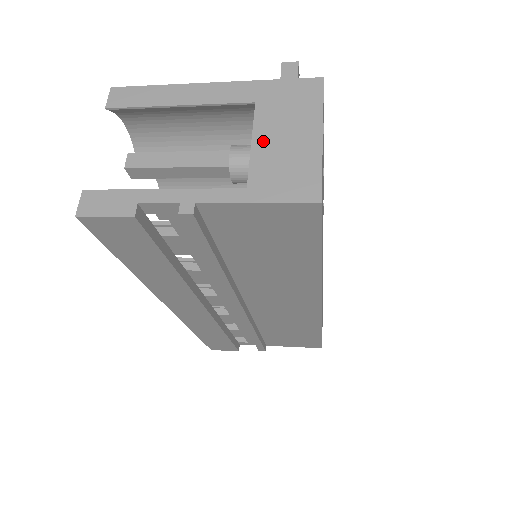
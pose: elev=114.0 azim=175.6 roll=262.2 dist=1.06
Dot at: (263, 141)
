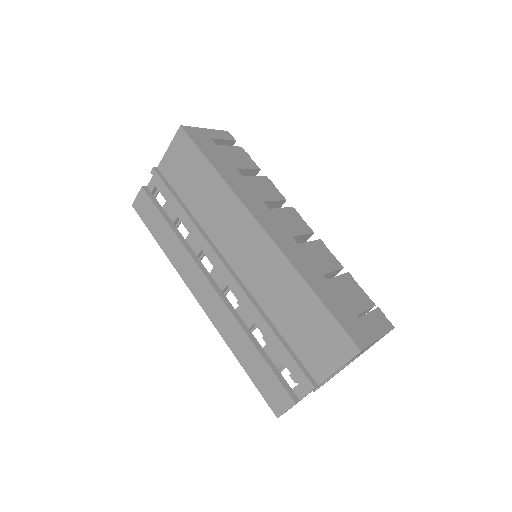
Dot at: occluded
